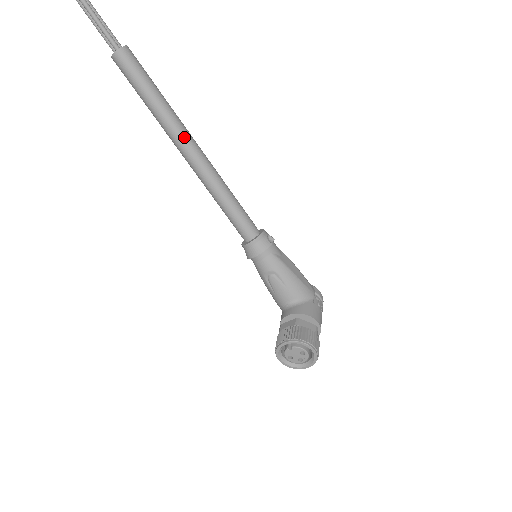
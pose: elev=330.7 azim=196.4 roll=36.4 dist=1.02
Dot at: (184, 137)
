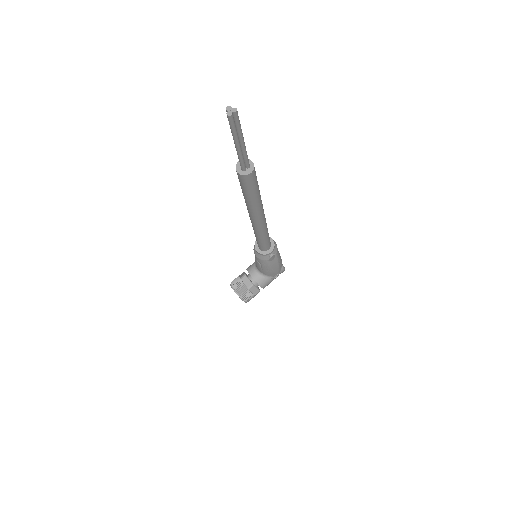
Dot at: (254, 216)
